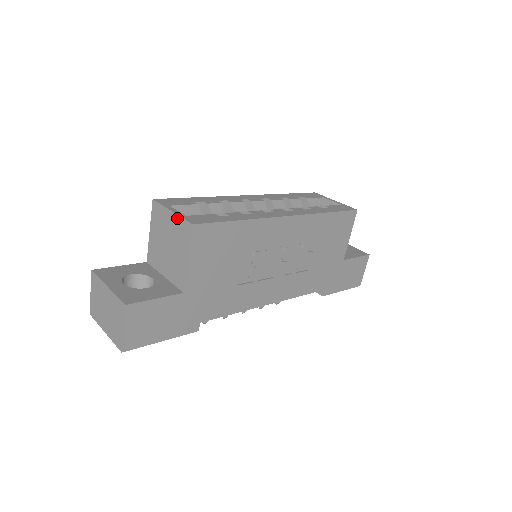
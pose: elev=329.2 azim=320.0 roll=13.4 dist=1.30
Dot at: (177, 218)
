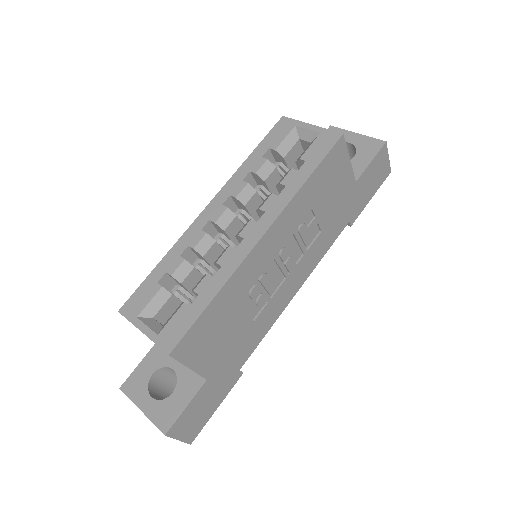
Dot at: (151, 340)
